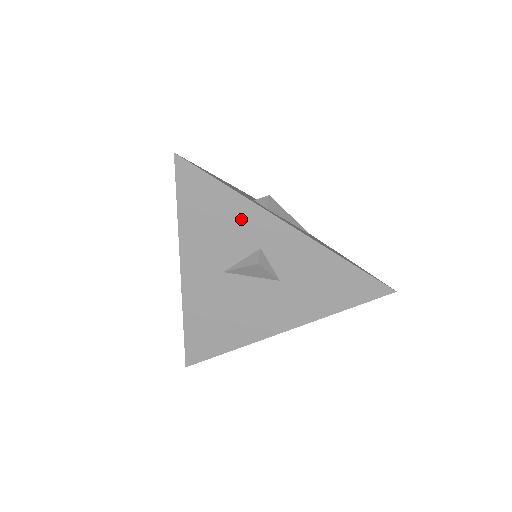
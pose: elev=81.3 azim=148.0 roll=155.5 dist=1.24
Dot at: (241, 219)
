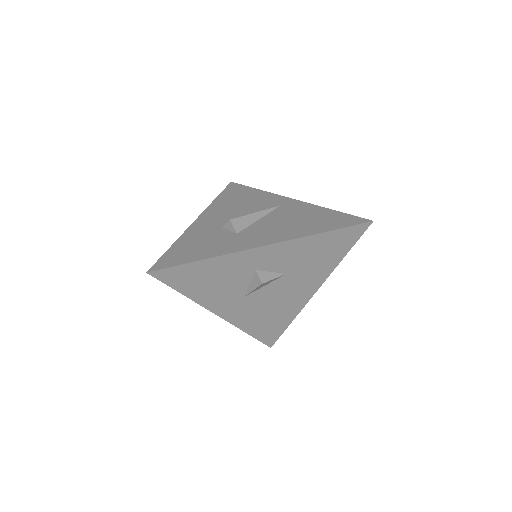
Dot at: (227, 268)
